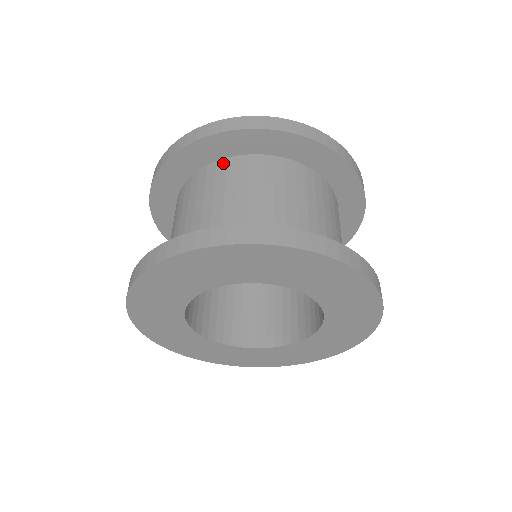
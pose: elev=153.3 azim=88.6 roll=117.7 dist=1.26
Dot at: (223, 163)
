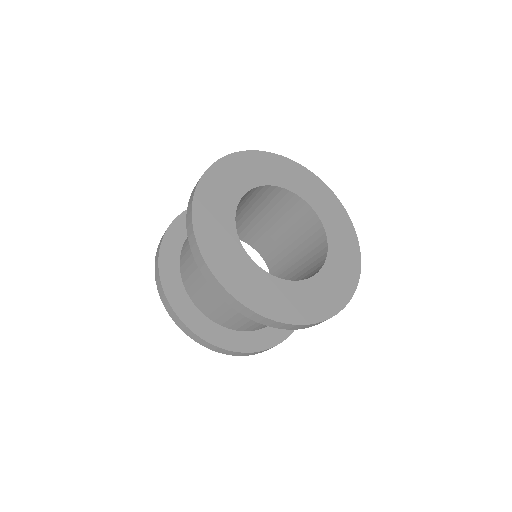
Dot at: occluded
